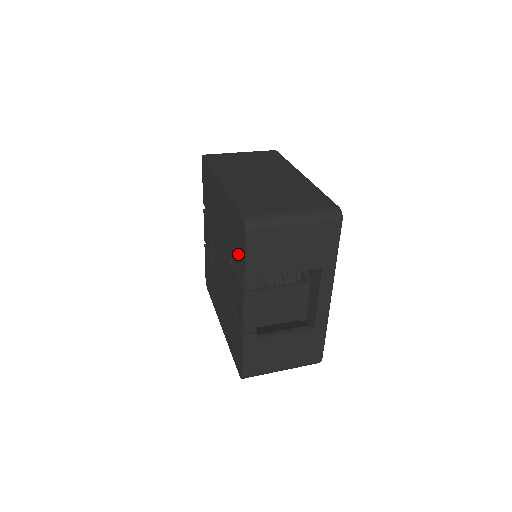
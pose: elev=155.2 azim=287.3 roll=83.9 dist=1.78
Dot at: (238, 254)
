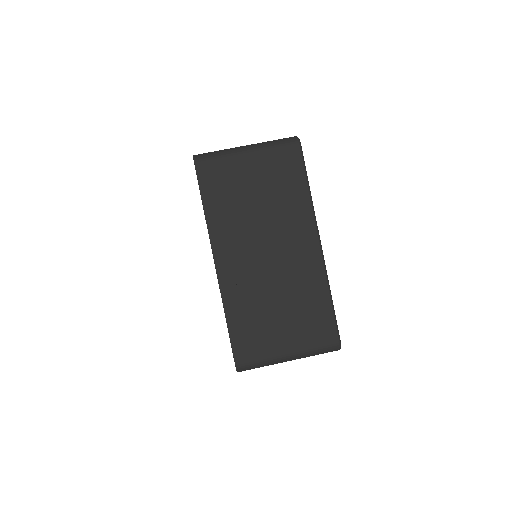
Dot at: occluded
